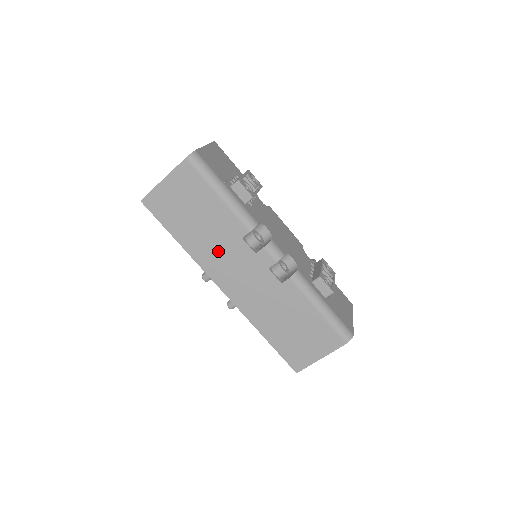
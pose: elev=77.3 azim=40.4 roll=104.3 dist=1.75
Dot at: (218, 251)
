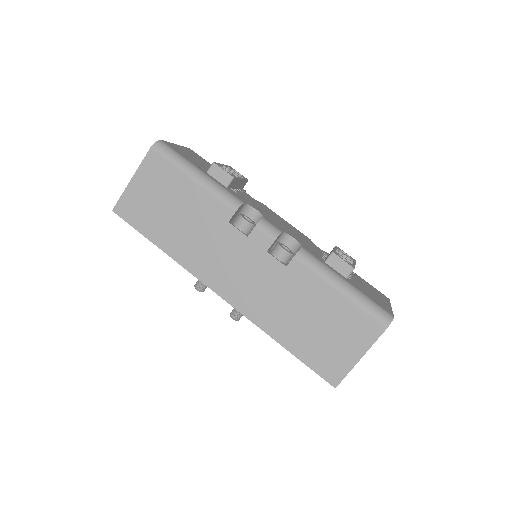
Dot at: (205, 246)
